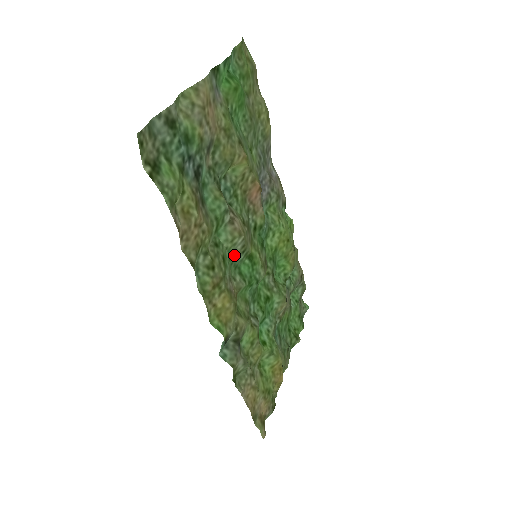
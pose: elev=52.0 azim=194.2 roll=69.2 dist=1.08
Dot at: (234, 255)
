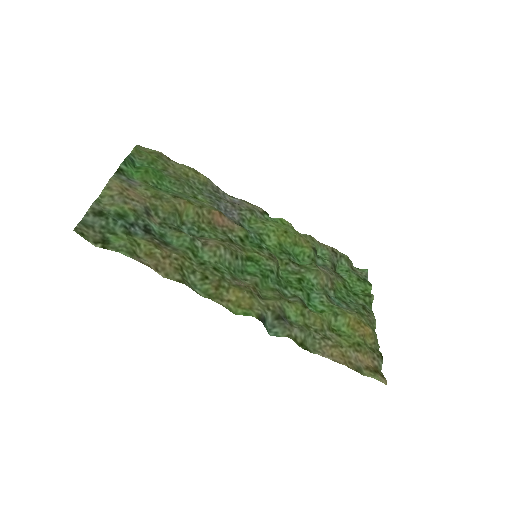
Dot at: (231, 264)
